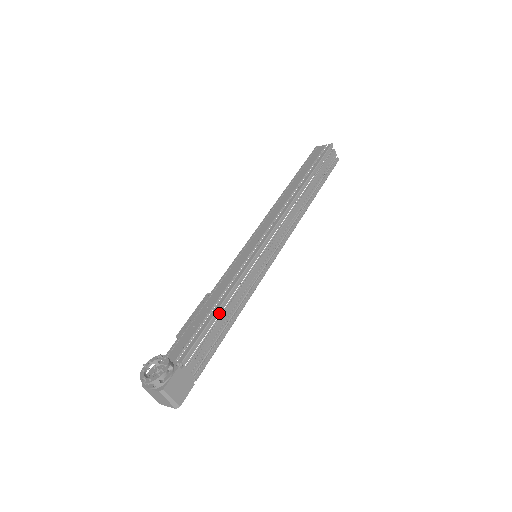
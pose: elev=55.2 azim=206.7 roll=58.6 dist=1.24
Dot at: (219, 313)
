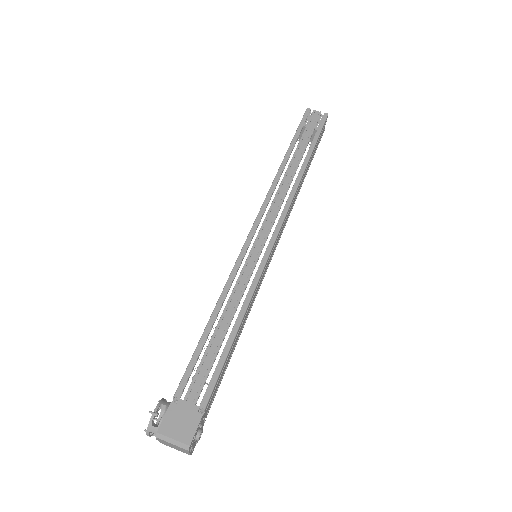
Dot at: (209, 329)
